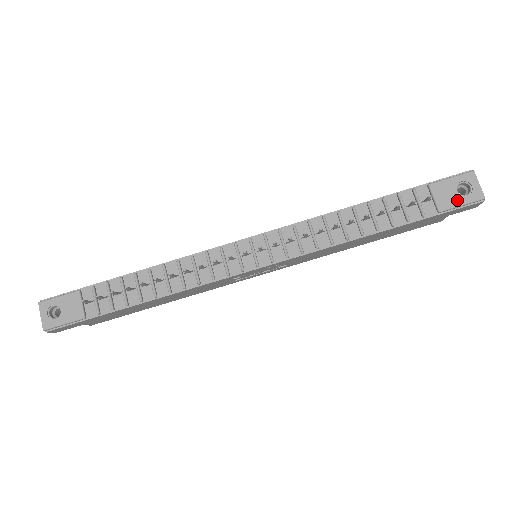
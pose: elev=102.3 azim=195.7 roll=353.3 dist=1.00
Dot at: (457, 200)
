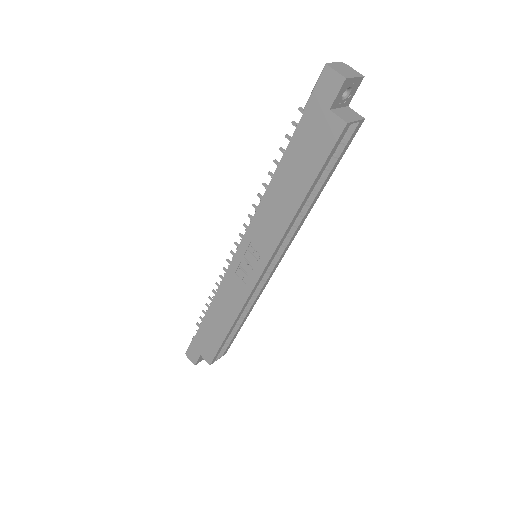
Dot at: (316, 90)
